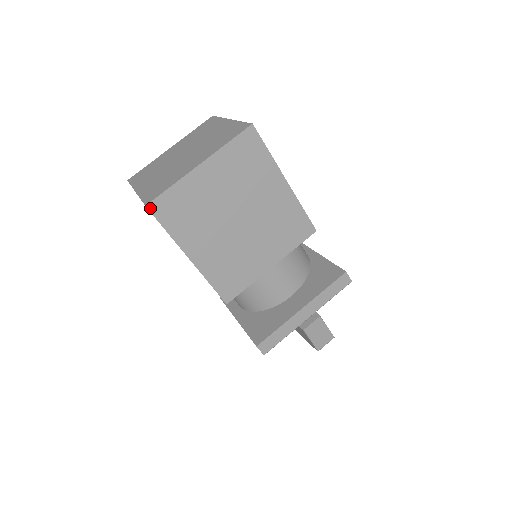
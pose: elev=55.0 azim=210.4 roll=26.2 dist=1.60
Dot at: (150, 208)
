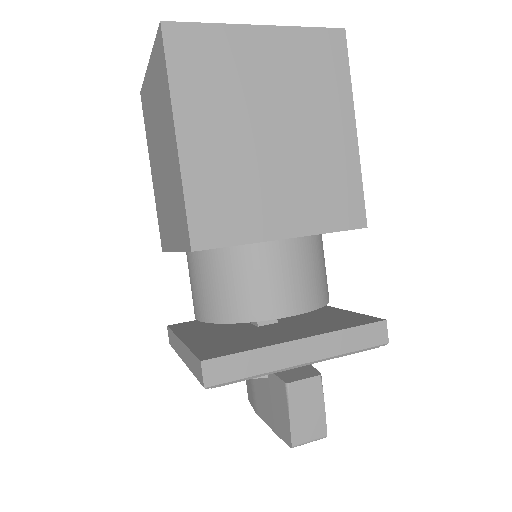
Dot at: (165, 29)
